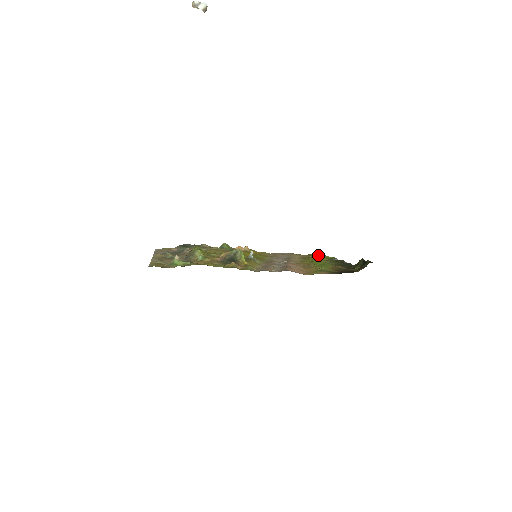
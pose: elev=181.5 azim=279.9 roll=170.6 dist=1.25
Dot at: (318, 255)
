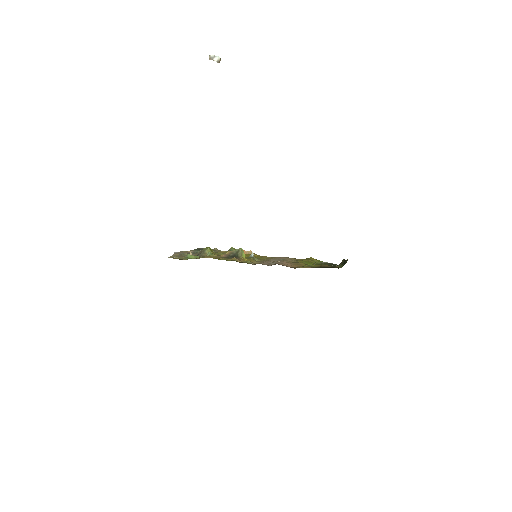
Dot at: (311, 259)
